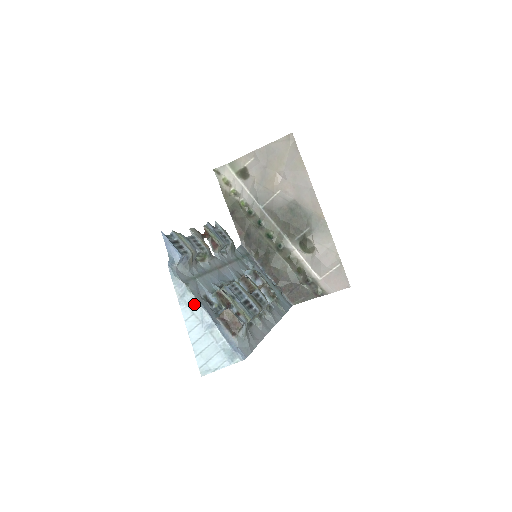
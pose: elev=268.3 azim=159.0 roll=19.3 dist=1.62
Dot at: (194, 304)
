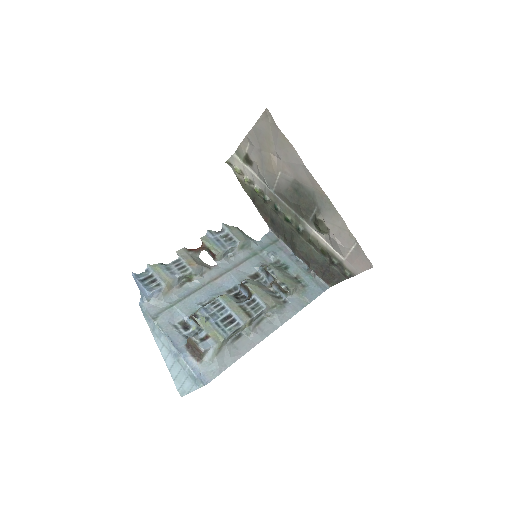
Dot at: (162, 336)
